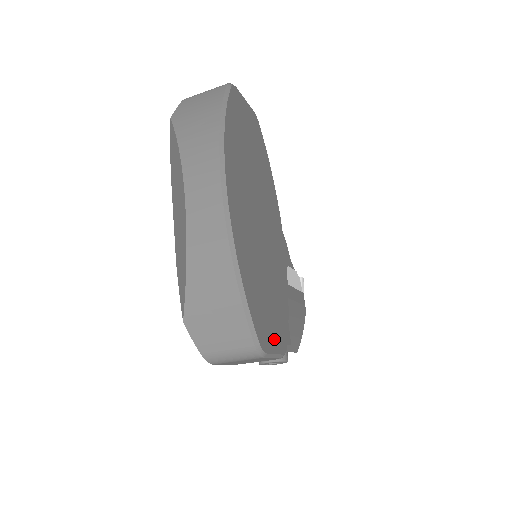
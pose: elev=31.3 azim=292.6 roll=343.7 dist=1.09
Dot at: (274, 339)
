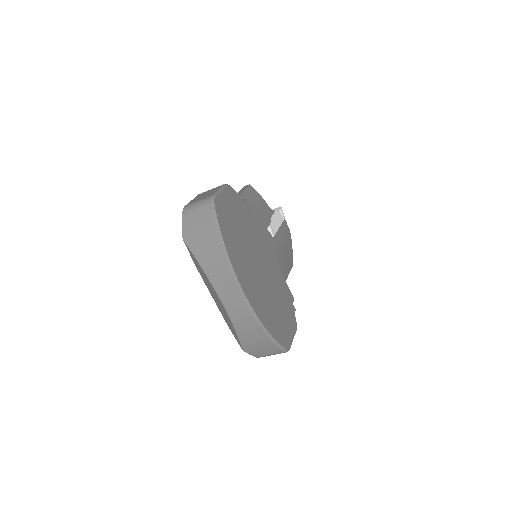
Dot at: (290, 332)
